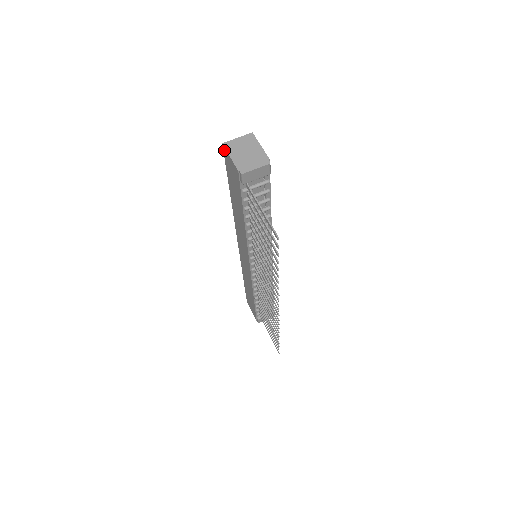
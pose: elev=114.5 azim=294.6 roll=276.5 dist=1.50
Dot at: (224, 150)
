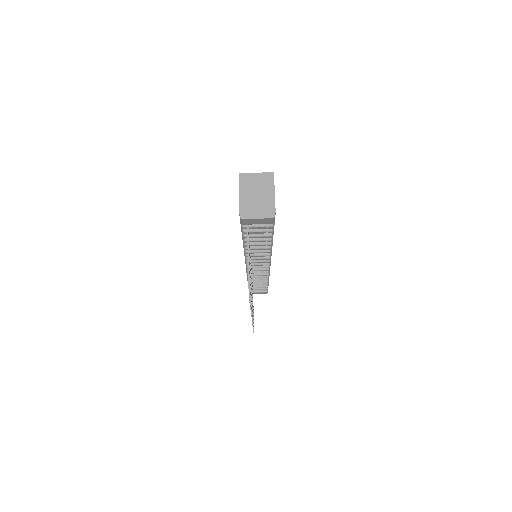
Dot at: (239, 180)
